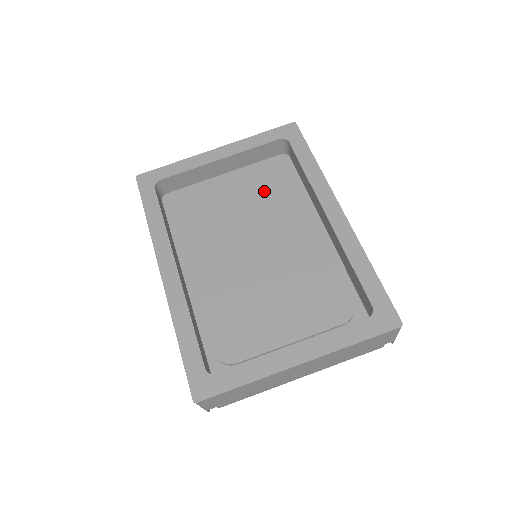
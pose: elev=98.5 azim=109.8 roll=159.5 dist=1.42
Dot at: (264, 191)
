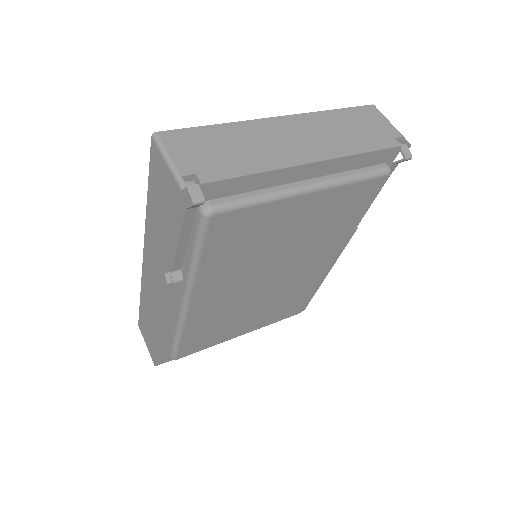
Dot at: occluded
